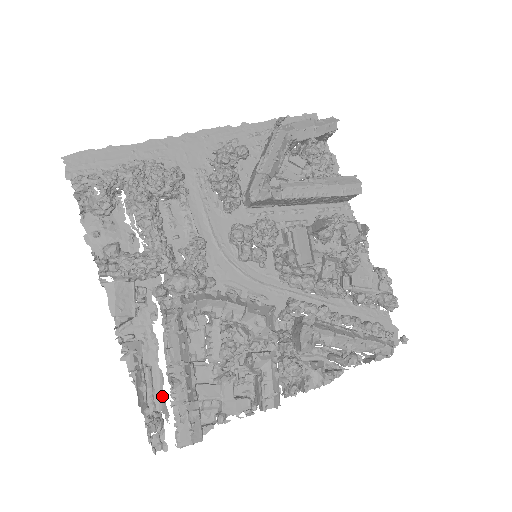
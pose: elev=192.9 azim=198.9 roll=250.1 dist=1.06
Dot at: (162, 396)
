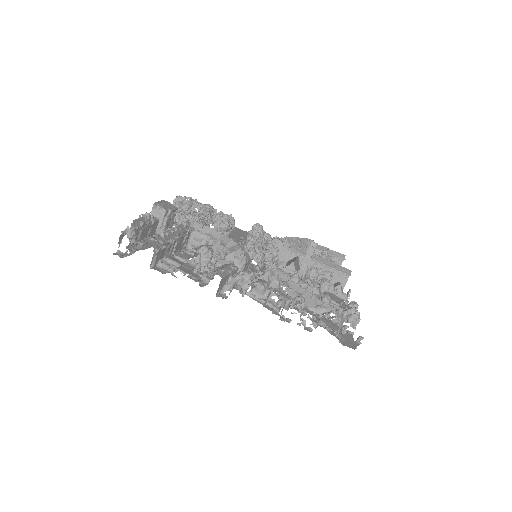
Dot at: (144, 249)
